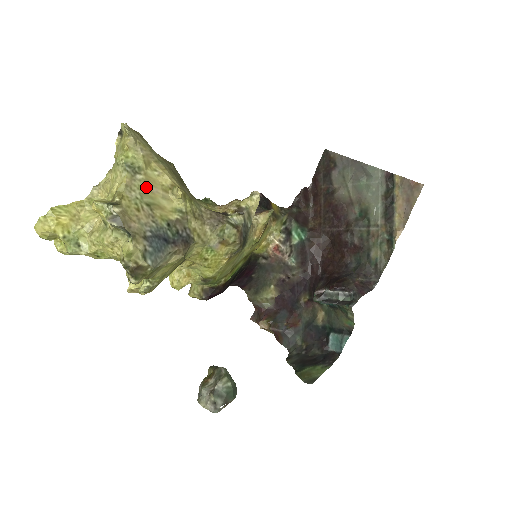
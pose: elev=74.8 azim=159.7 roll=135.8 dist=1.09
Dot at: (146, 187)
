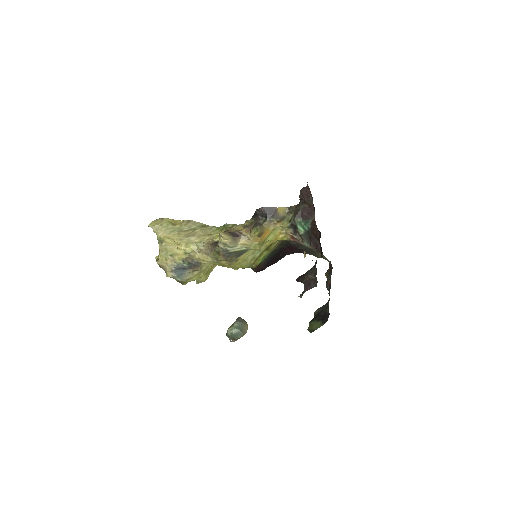
Dot at: (168, 248)
